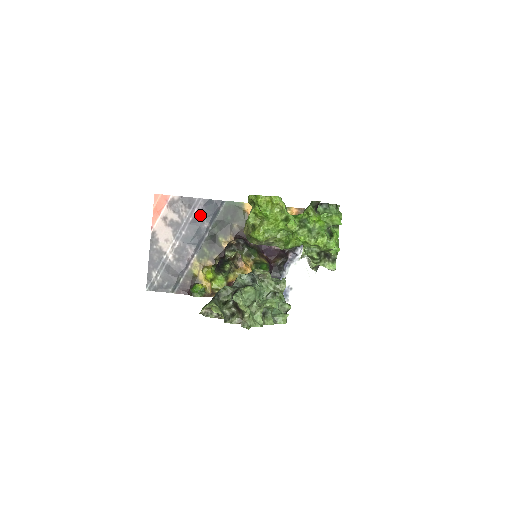
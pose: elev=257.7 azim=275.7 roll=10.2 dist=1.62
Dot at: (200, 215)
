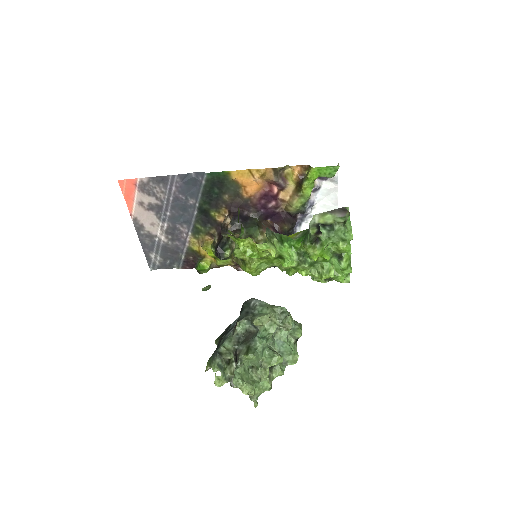
Dot at: (181, 193)
